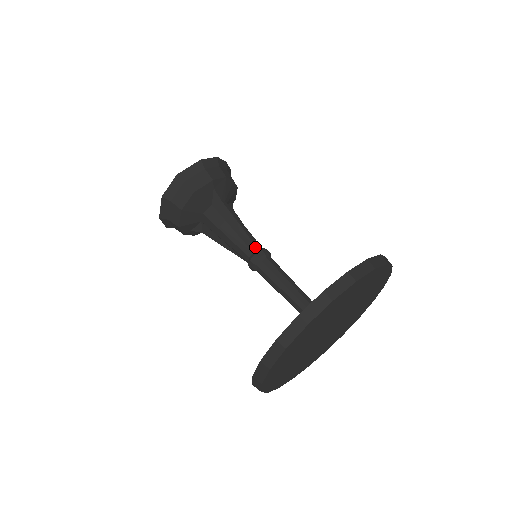
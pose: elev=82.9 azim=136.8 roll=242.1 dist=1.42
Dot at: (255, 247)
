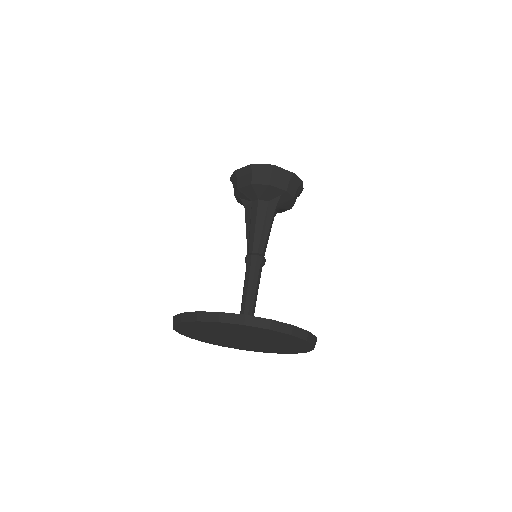
Dot at: (262, 251)
